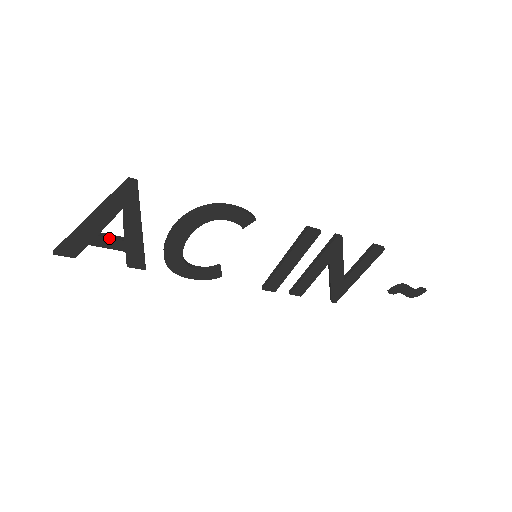
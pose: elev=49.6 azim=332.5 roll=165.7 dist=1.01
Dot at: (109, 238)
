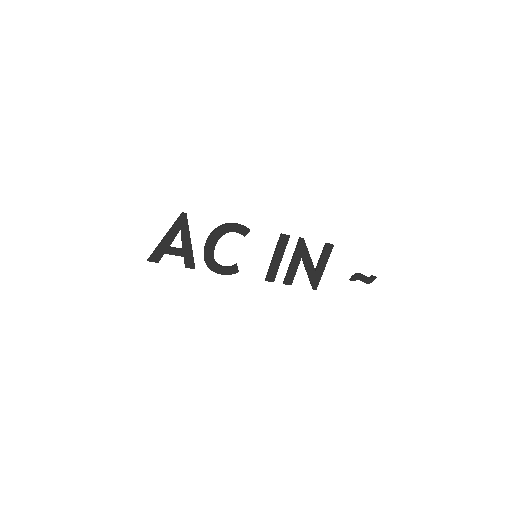
Dot at: (175, 249)
